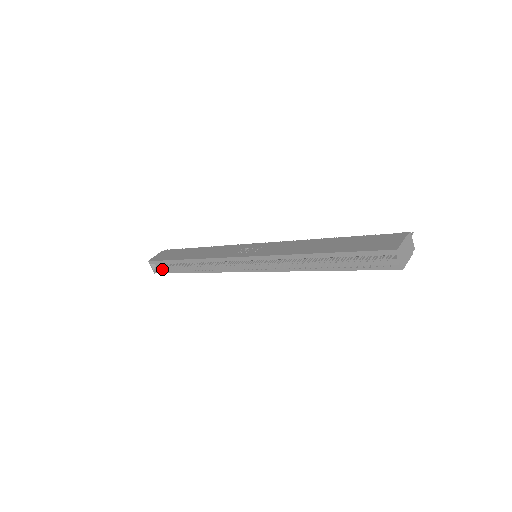
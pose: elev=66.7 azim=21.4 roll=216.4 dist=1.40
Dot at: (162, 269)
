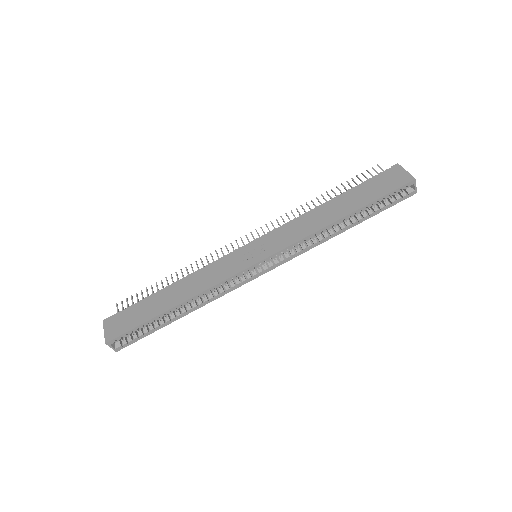
Dot at: (130, 340)
